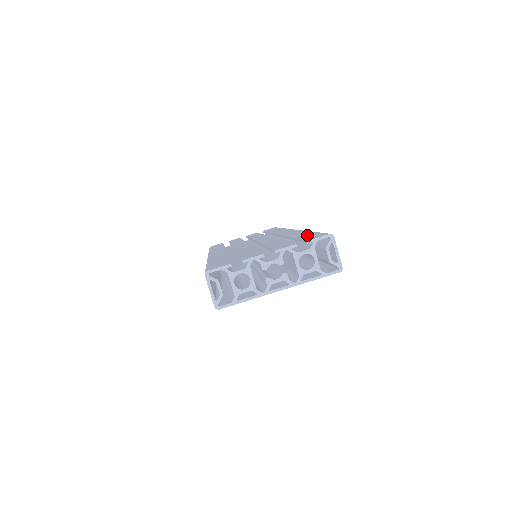
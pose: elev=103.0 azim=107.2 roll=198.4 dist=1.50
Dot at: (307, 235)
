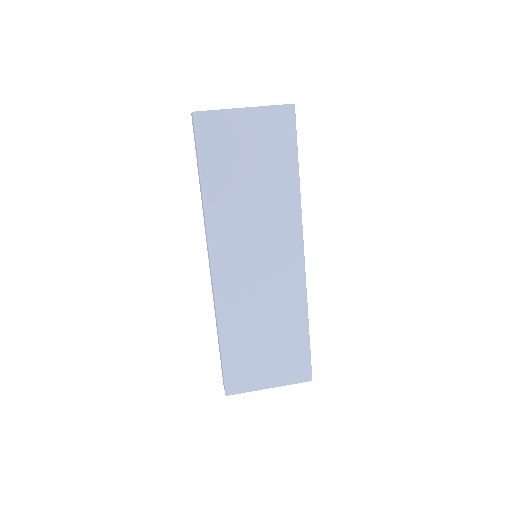
Dot at: occluded
